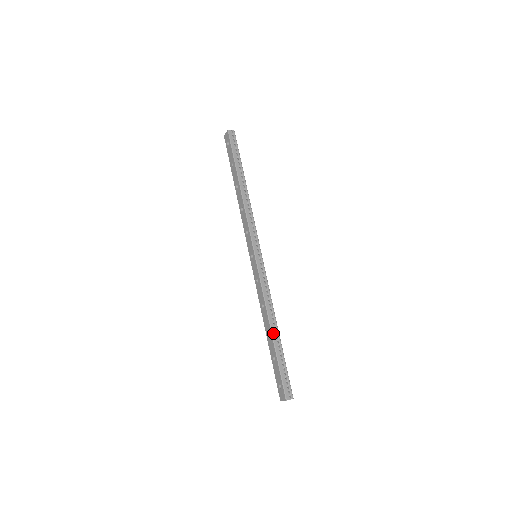
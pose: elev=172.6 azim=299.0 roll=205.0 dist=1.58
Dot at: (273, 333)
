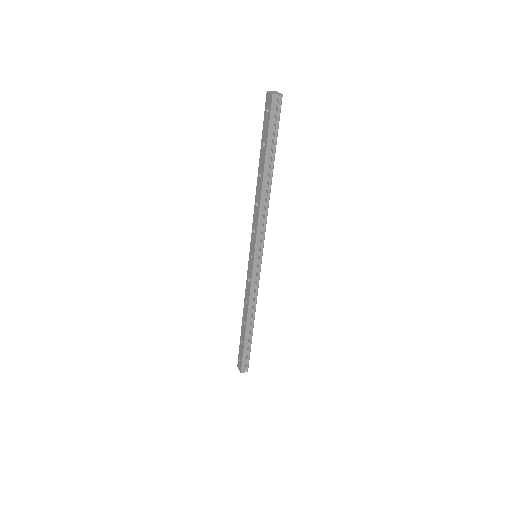
Dot at: (247, 328)
